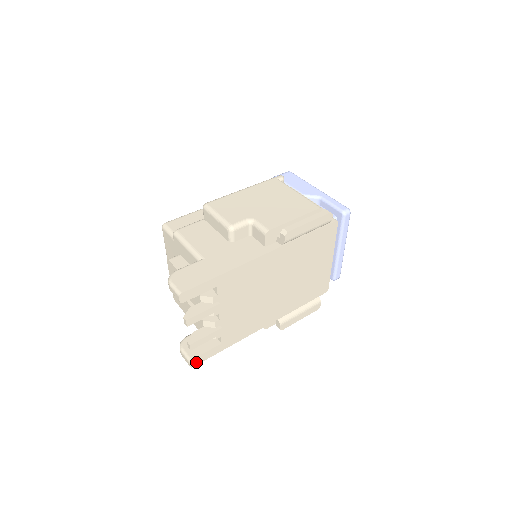
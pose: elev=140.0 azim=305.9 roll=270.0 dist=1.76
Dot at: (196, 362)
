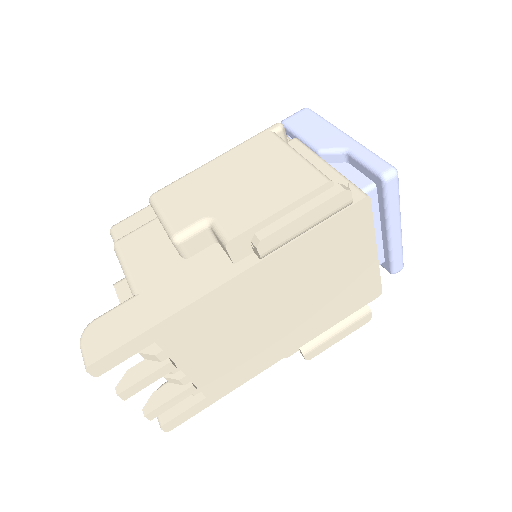
Dot at: (173, 425)
